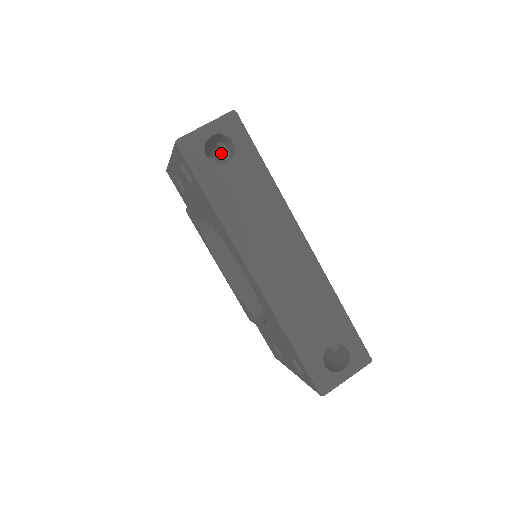
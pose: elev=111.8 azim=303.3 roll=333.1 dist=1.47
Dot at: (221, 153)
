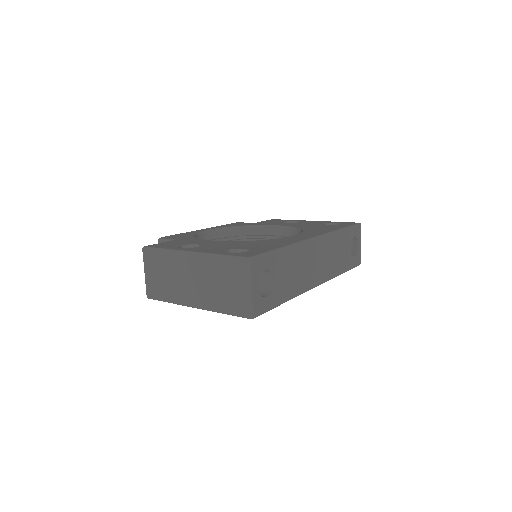
Dot at: occluded
